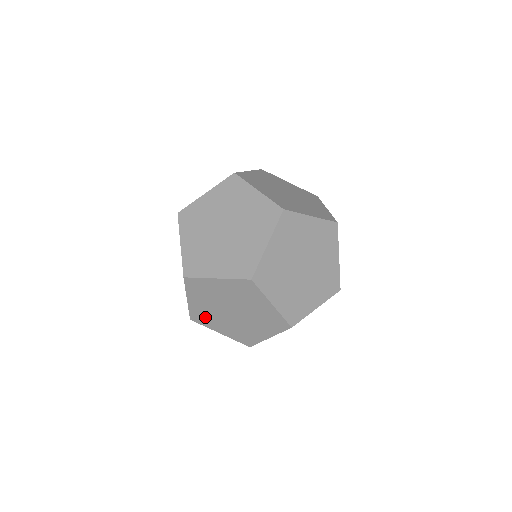
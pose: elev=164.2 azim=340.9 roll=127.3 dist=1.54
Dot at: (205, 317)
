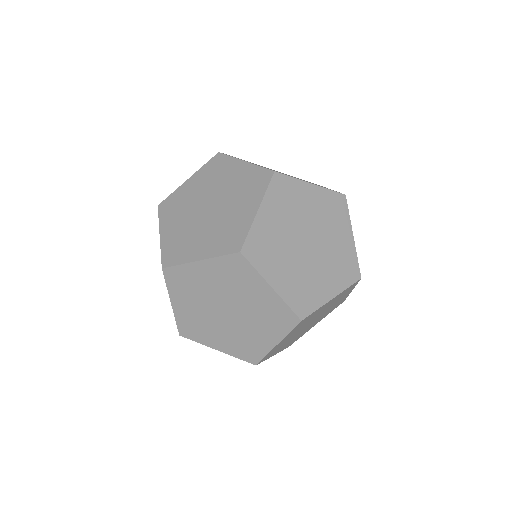
Dot at: (185, 284)
